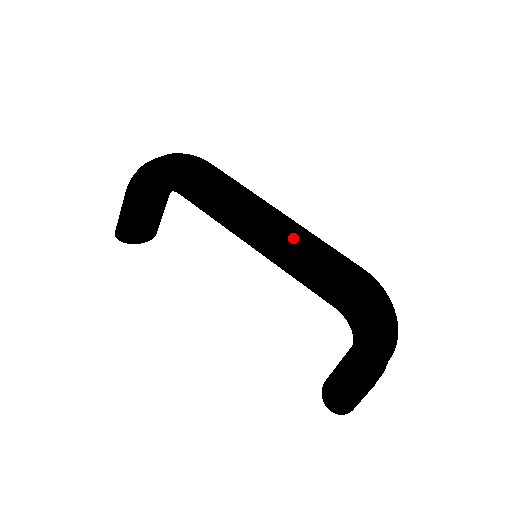
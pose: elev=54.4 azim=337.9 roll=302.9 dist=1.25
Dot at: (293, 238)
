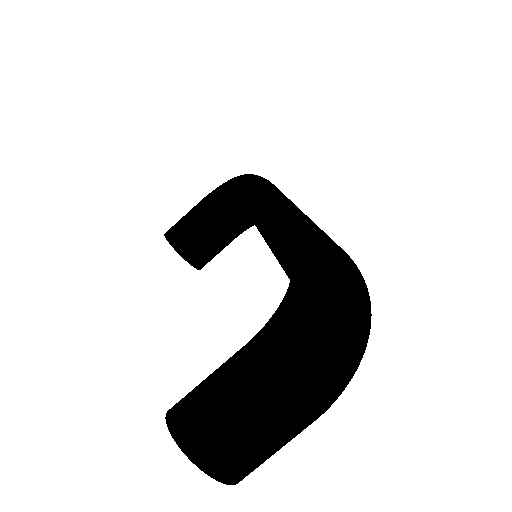
Dot at: (301, 213)
